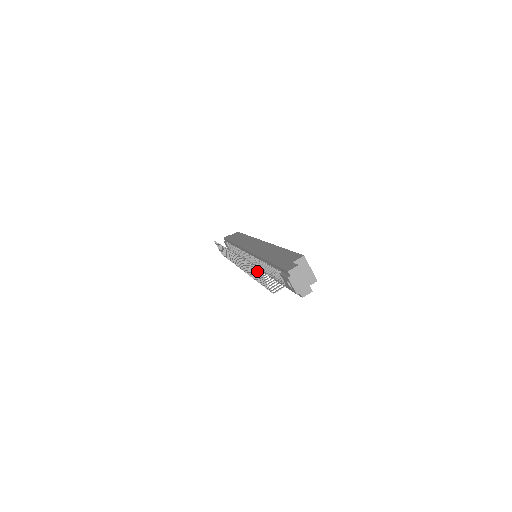
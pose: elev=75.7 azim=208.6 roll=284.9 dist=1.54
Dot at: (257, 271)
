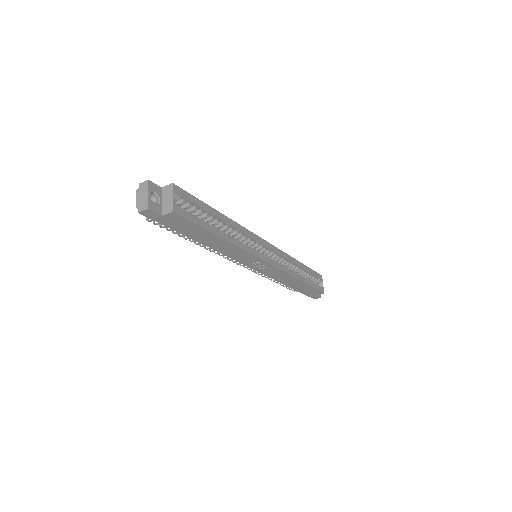
Dot at: occluded
